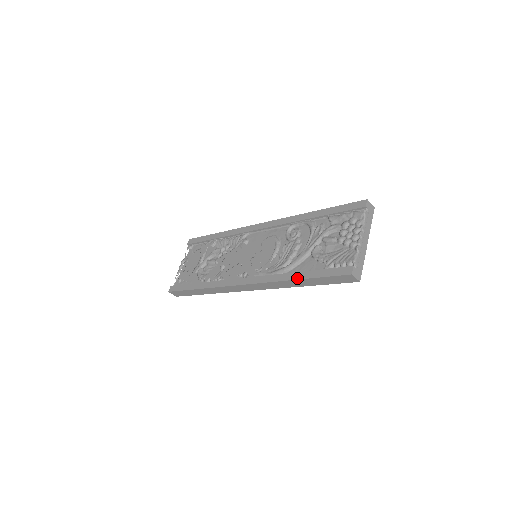
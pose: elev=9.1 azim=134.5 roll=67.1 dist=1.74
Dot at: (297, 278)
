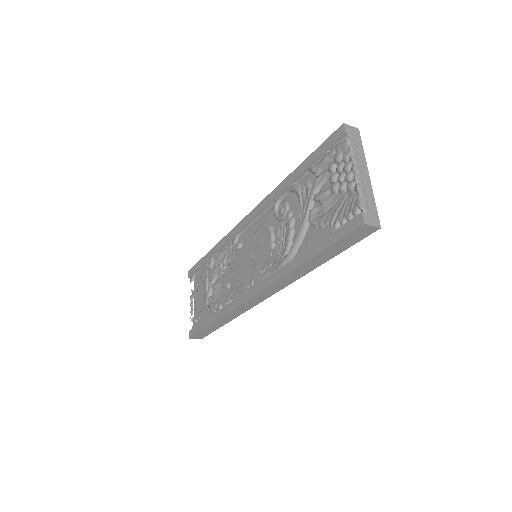
Dot at: (305, 260)
